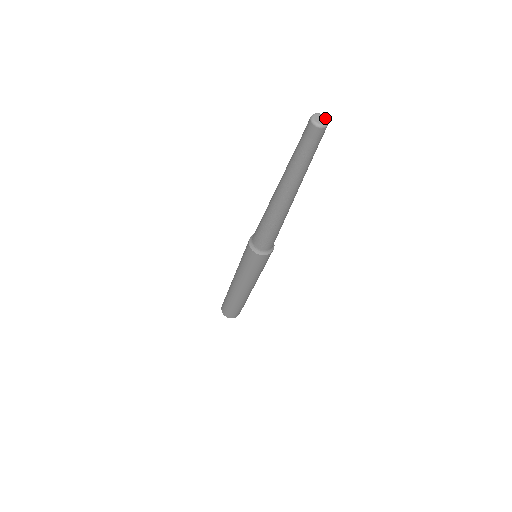
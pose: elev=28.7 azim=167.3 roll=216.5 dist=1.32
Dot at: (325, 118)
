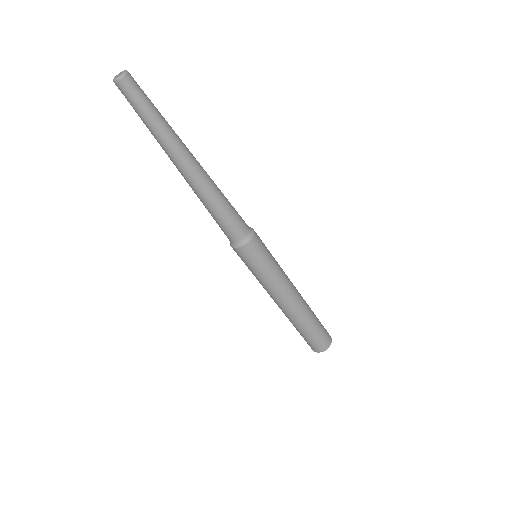
Dot at: (123, 72)
